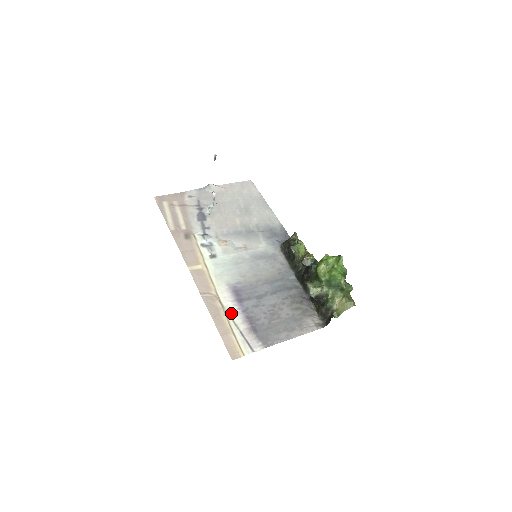
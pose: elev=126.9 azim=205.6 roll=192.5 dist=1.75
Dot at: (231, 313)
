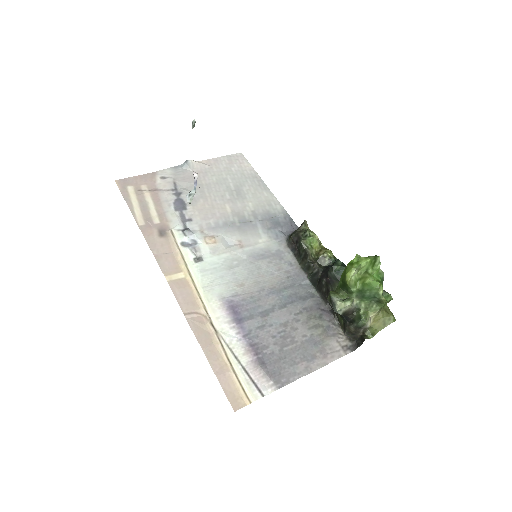
Dot at: (228, 340)
